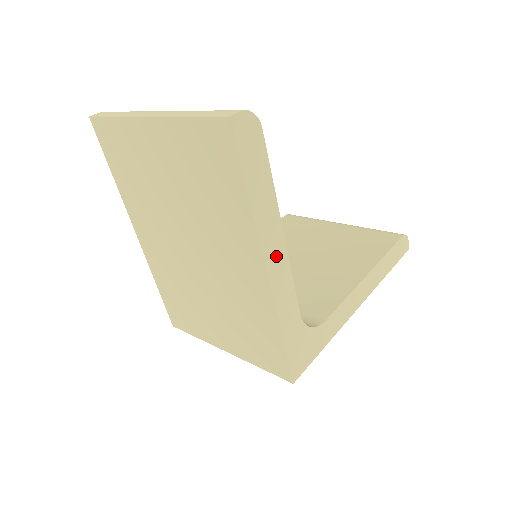
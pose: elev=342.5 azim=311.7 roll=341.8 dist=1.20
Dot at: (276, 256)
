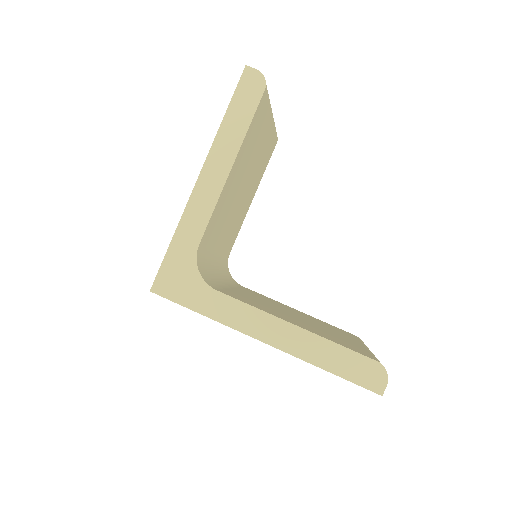
Dot at: (214, 176)
